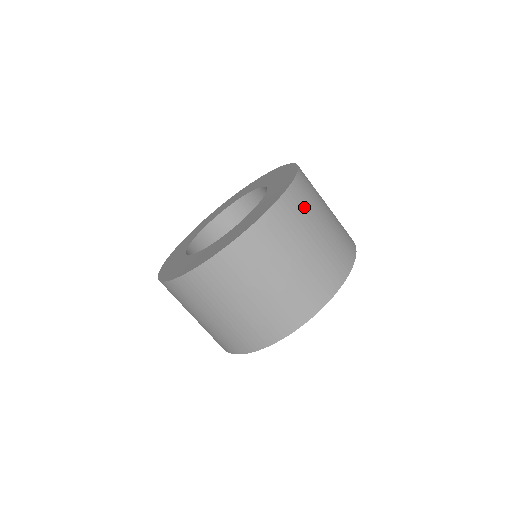
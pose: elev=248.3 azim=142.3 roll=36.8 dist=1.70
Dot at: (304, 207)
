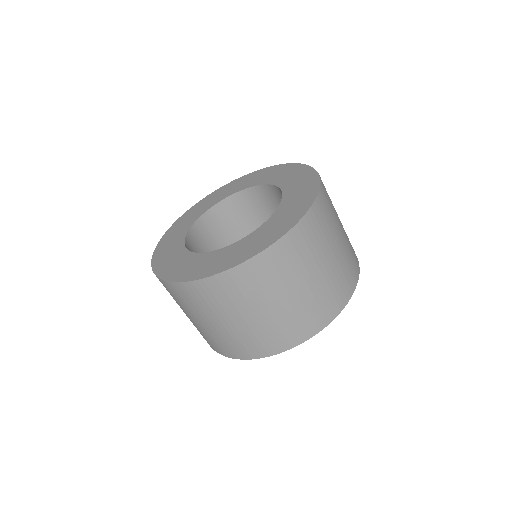
Dot at: (318, 234)
